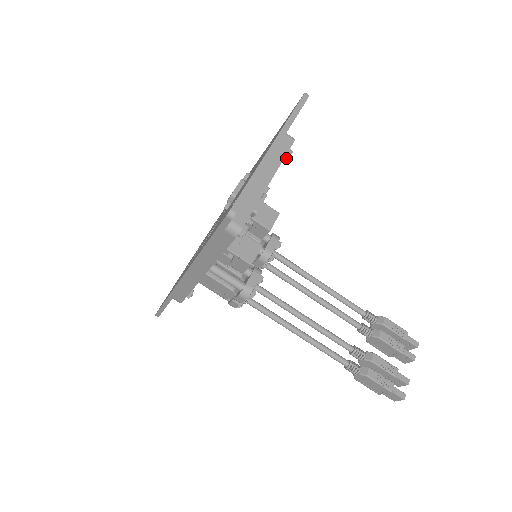
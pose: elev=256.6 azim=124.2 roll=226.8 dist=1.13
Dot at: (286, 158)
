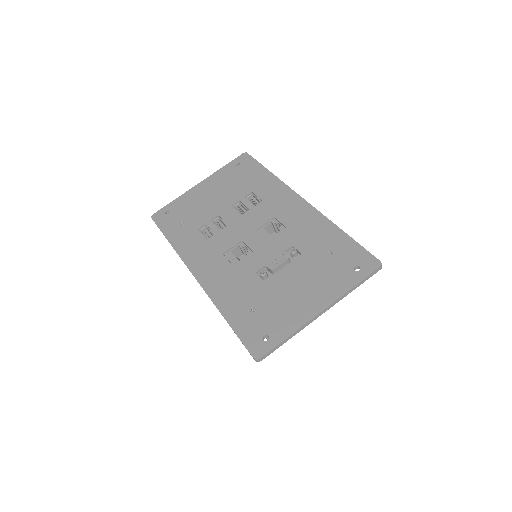
Dot at: occluded
